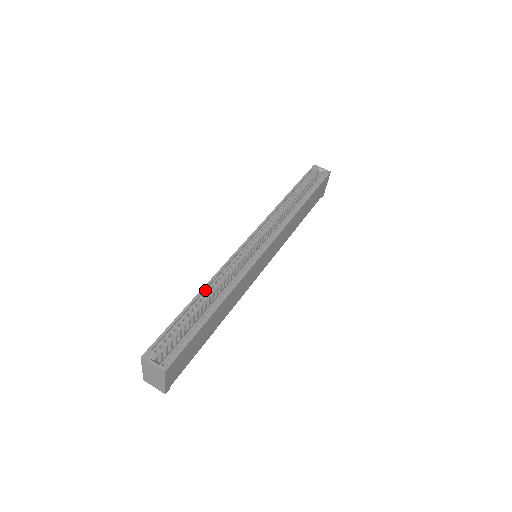
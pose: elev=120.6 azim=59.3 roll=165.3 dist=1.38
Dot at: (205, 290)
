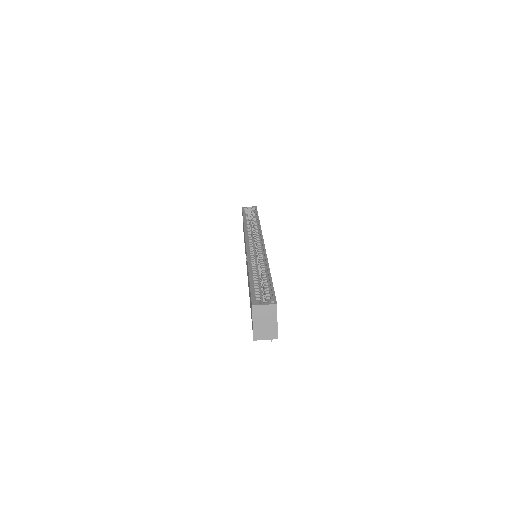
Dot at: occluded
